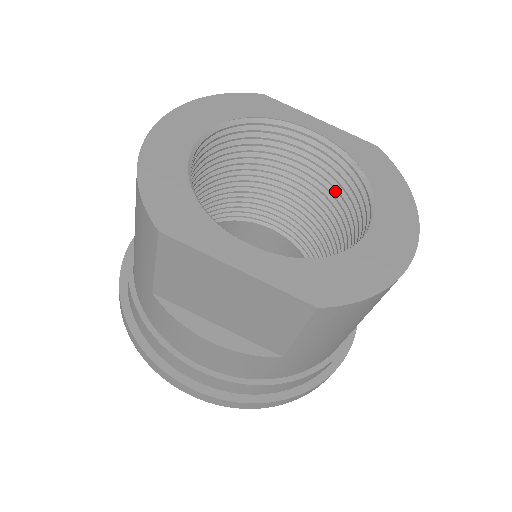
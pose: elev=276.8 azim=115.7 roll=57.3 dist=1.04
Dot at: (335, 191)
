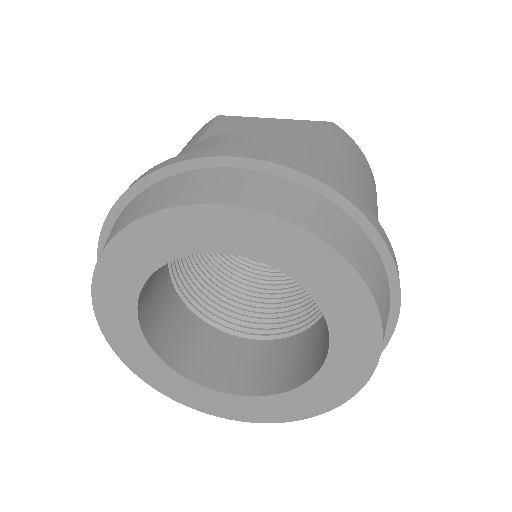
Dot at: occluded
